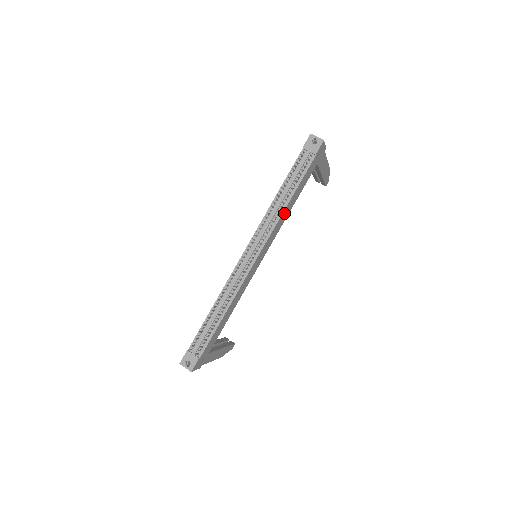
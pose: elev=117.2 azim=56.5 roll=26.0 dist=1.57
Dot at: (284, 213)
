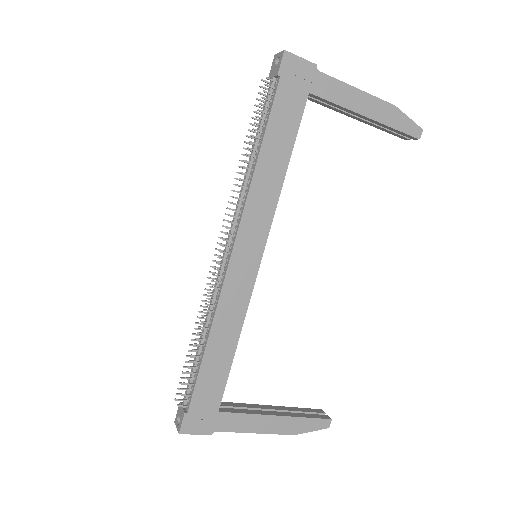
Dot at: (261, 178)
